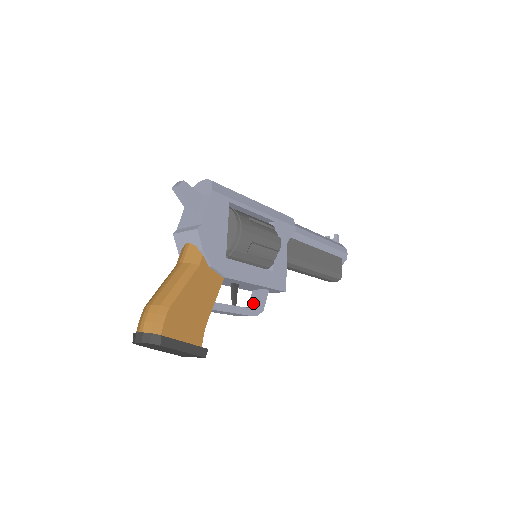
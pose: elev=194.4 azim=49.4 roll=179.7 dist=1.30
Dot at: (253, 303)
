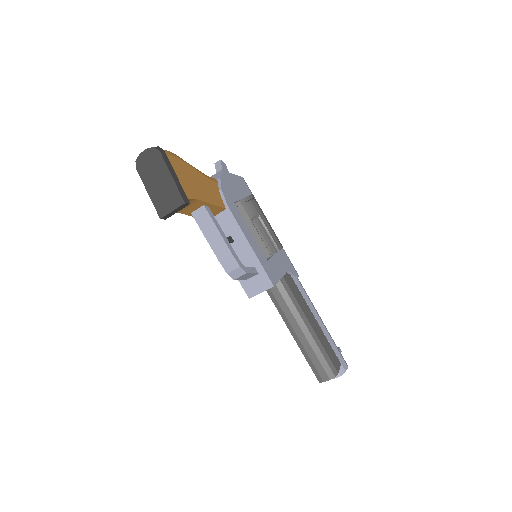
Dot at: occluded
